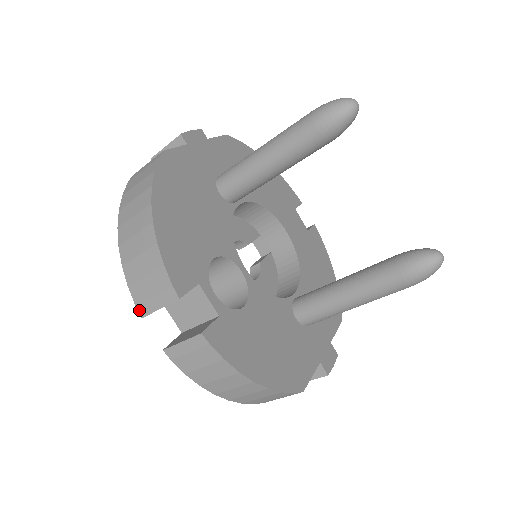
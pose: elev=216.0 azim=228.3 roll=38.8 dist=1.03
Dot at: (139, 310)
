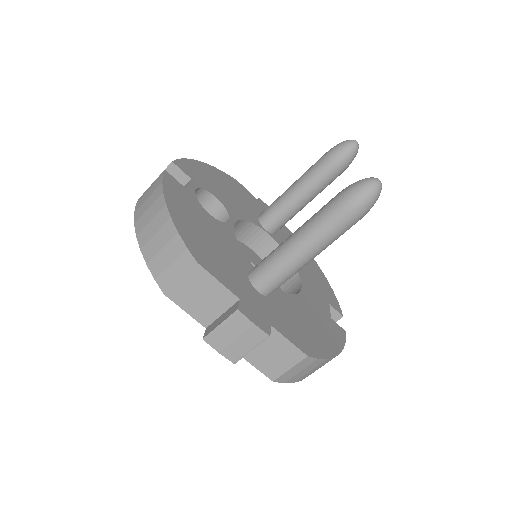
Dot at: occluded
